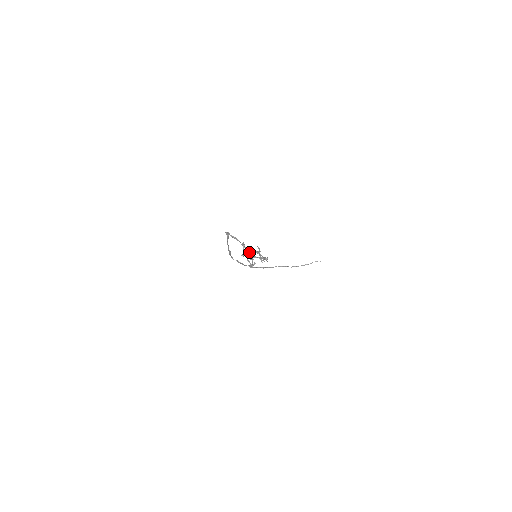
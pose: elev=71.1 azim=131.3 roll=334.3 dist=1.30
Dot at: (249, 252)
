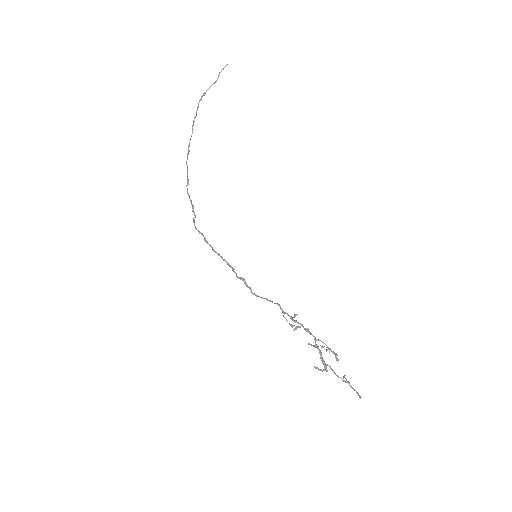
Dot at: occluded
